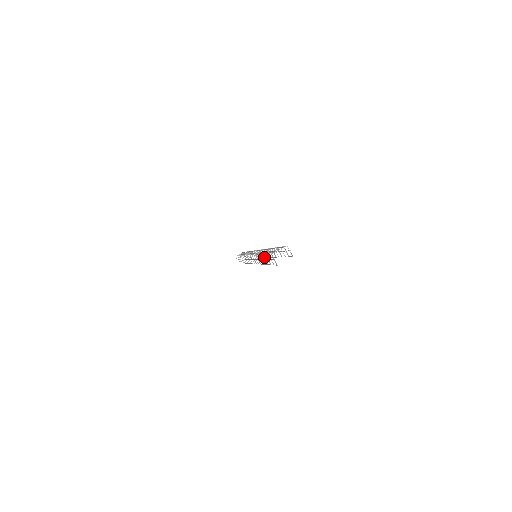
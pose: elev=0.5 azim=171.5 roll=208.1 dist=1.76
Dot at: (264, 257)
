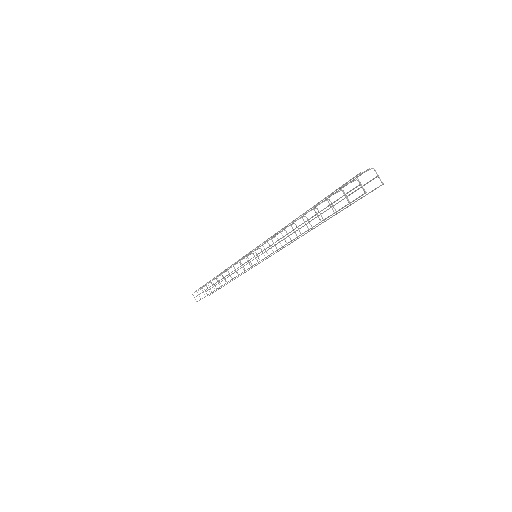
Dot at: occluded
